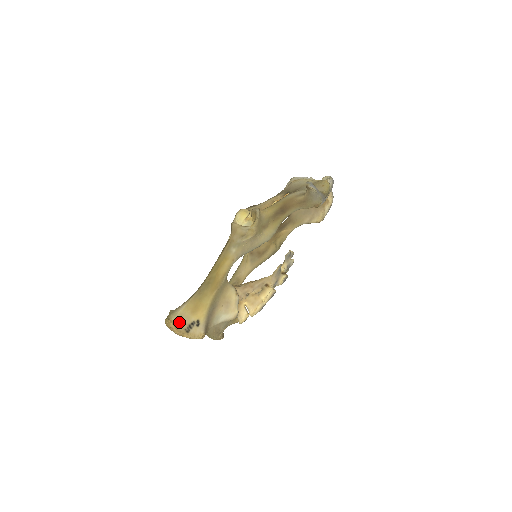
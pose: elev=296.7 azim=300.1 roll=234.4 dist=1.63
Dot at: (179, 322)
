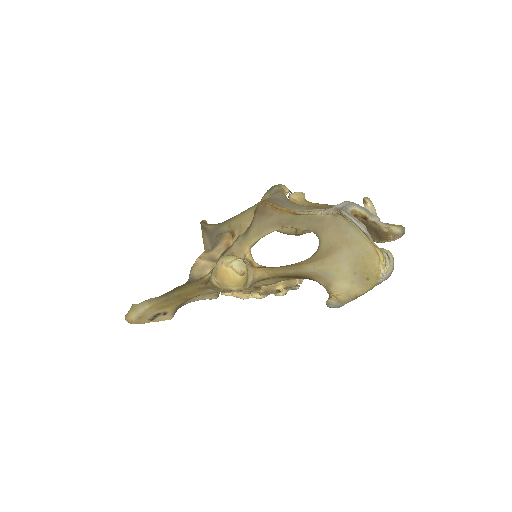
Dot at: (141, 317)
